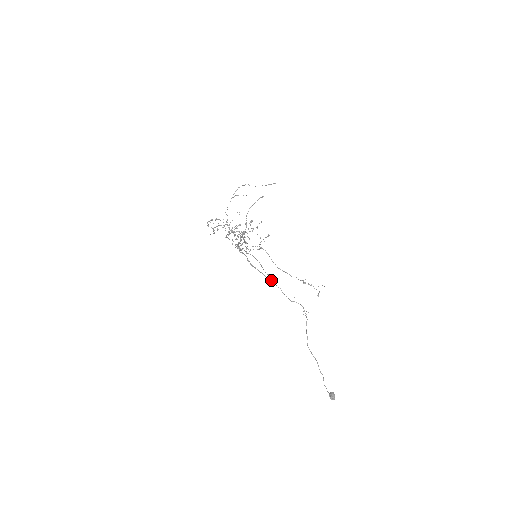
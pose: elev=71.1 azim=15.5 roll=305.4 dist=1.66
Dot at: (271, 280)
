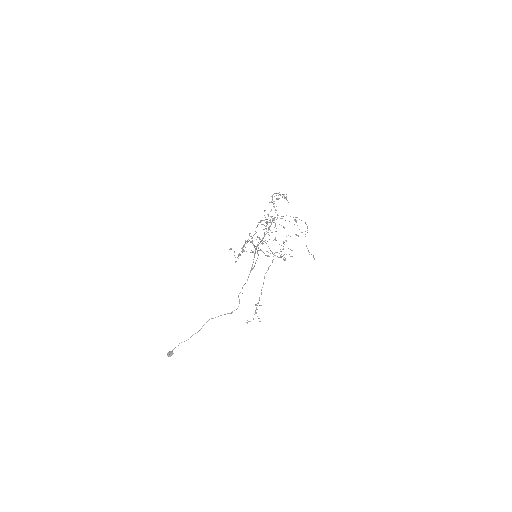
Dot at: occluded
